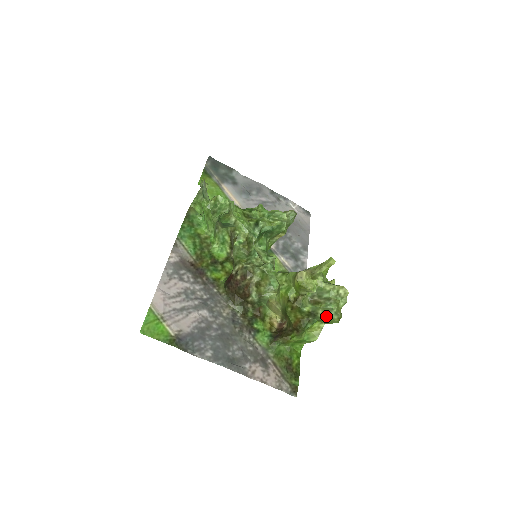
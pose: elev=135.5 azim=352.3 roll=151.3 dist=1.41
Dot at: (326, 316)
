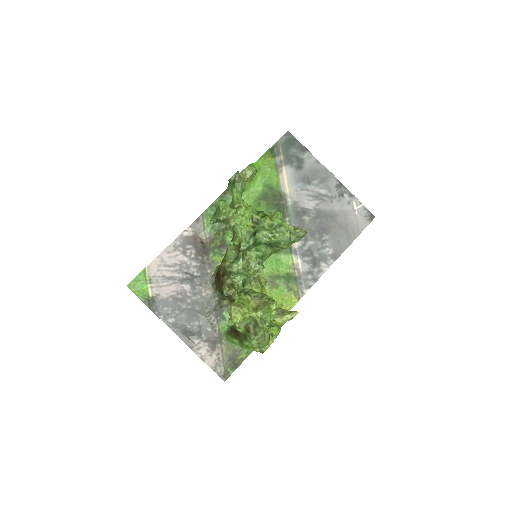
Dot at: (252, 344)
